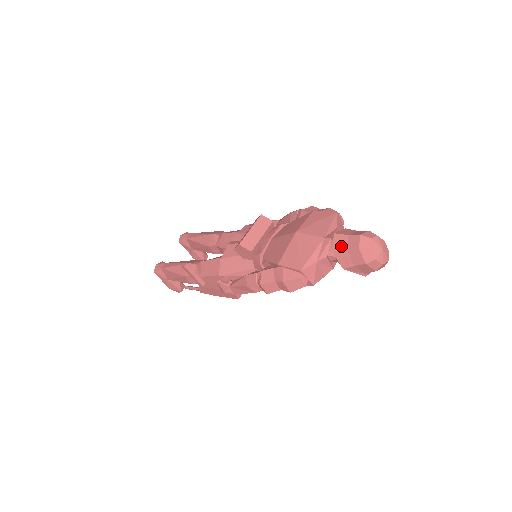
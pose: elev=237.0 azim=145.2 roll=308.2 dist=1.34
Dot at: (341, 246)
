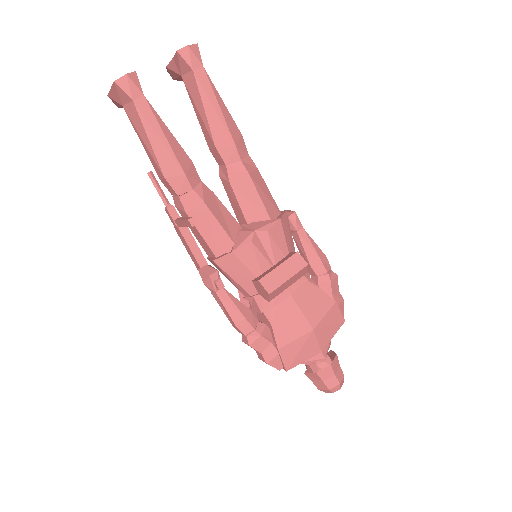
Dot at: (323, 376)
